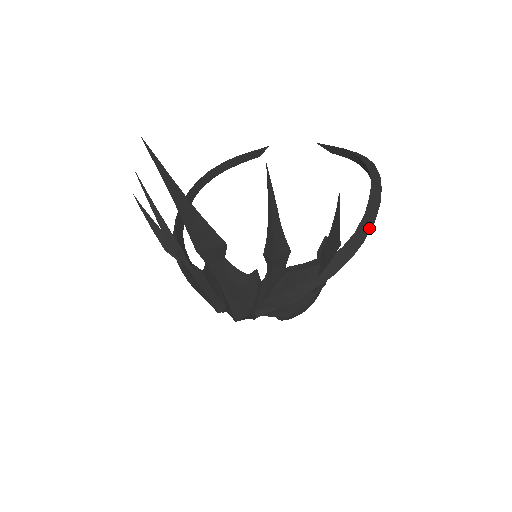
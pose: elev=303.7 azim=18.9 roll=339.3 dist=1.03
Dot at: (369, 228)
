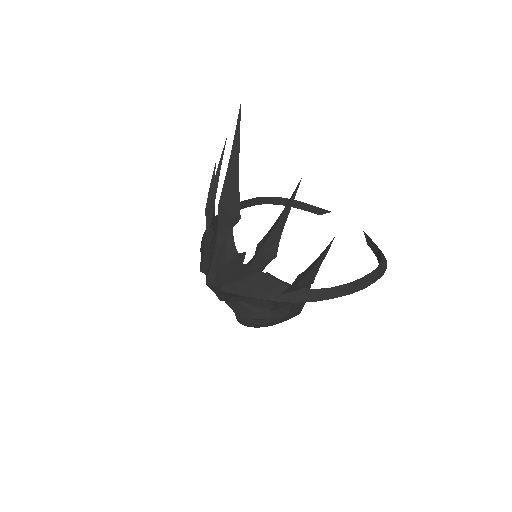
Dot at: (344, 294)
